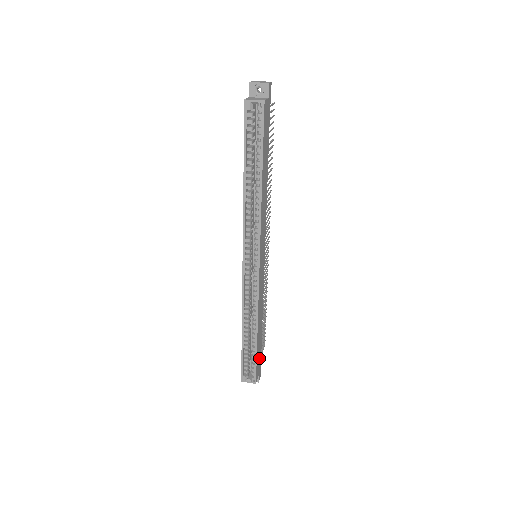
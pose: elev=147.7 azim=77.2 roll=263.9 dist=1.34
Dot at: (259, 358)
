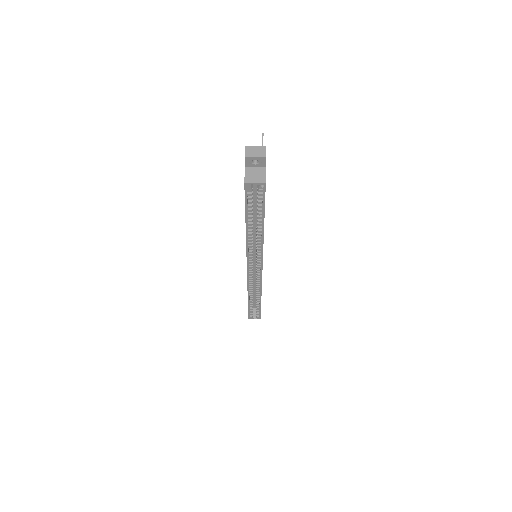
Dot at: occluded
